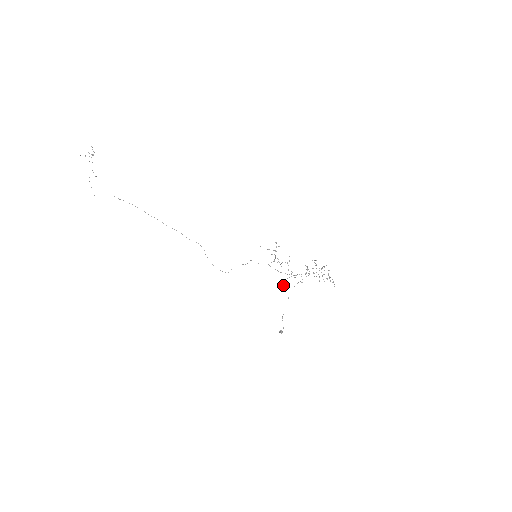
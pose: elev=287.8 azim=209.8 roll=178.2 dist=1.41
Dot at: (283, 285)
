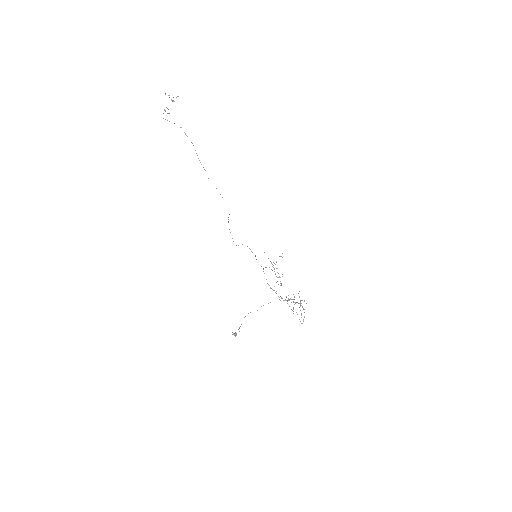
Dot at: (270, 288)
